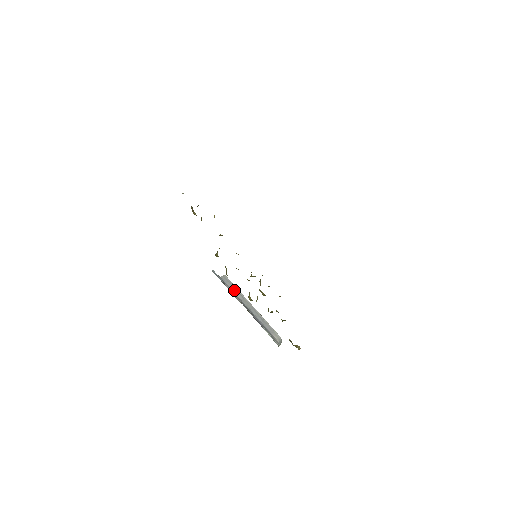
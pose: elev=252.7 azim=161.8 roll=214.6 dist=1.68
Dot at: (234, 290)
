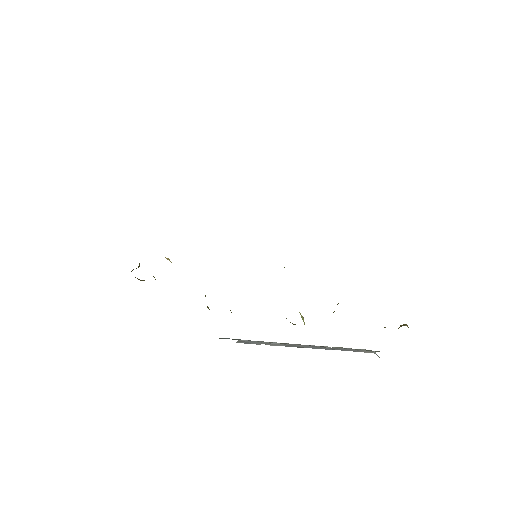
Dot at: (265, 344)
